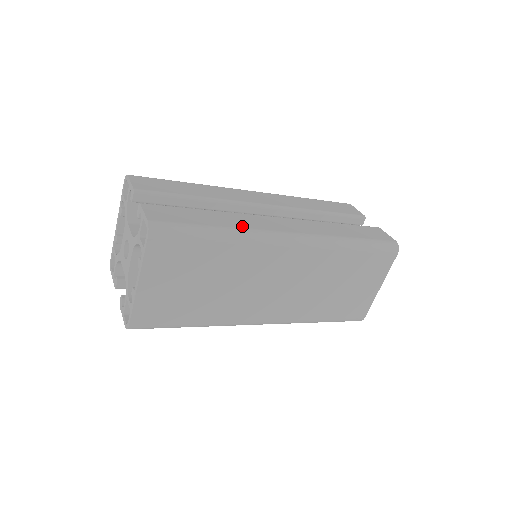
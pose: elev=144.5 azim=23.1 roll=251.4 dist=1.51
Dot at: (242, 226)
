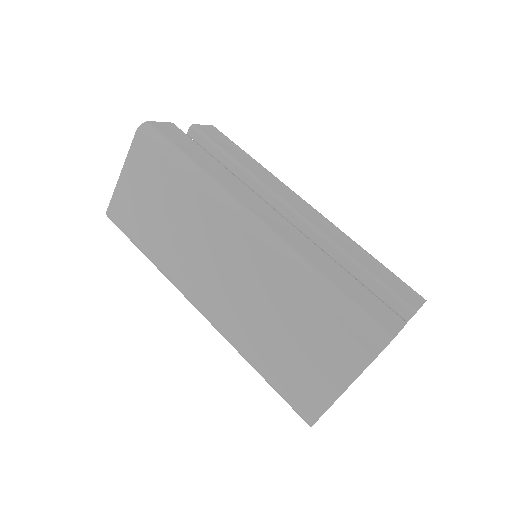
Dot at: (216, 177)
